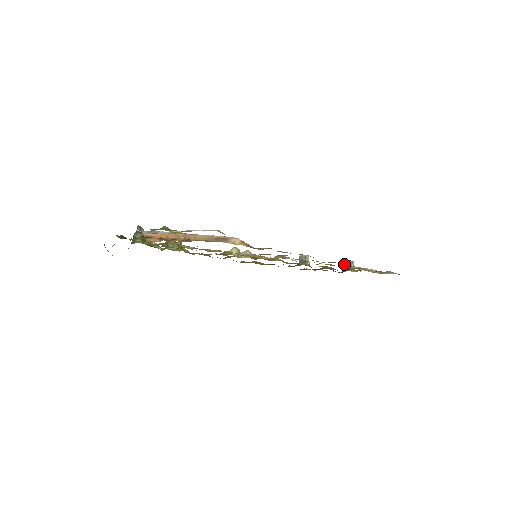
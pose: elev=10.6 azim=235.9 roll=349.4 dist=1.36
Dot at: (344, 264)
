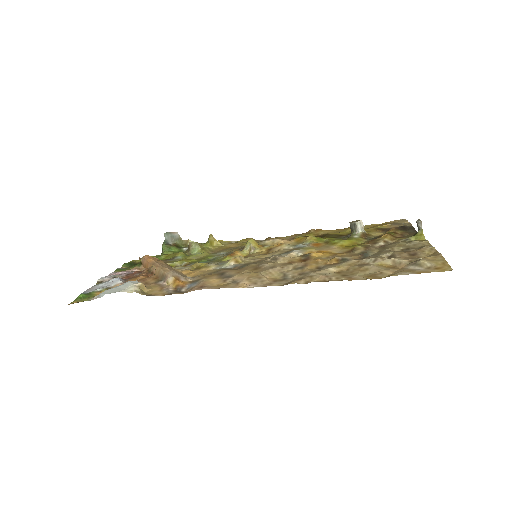
Dot at: (305, 283)
